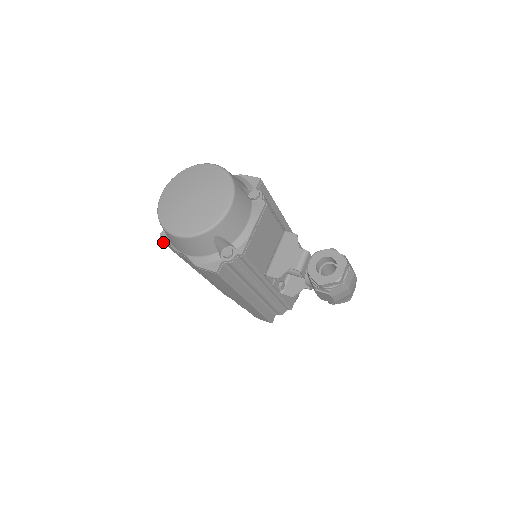
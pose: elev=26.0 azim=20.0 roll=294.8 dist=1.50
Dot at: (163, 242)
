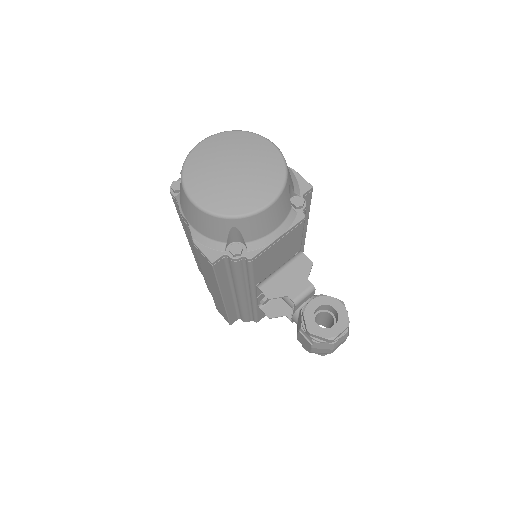
Dot at: (171, 193)
